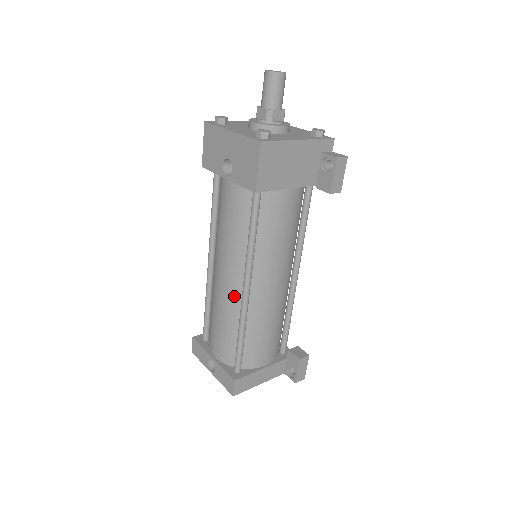
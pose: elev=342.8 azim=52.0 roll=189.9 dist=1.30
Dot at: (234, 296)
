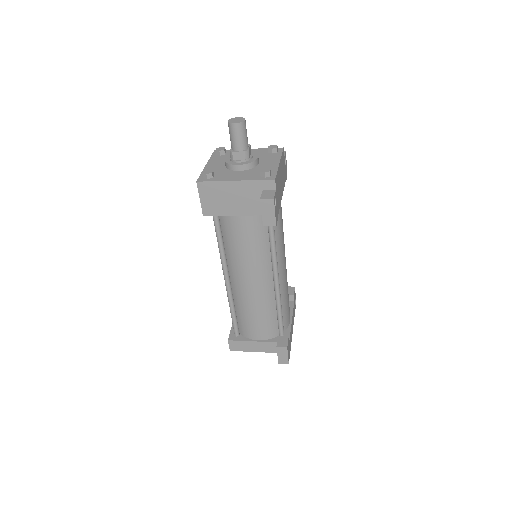
Dot at: occluded
